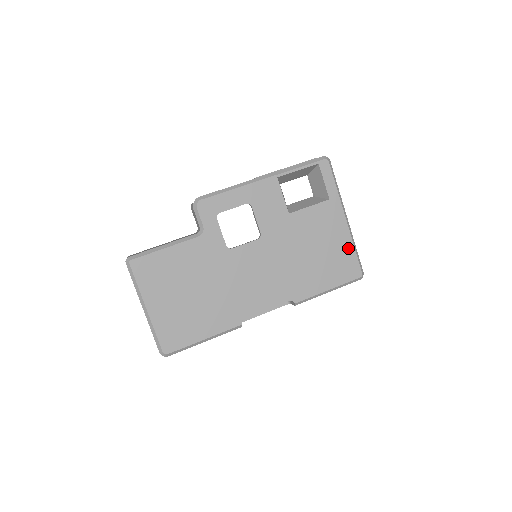
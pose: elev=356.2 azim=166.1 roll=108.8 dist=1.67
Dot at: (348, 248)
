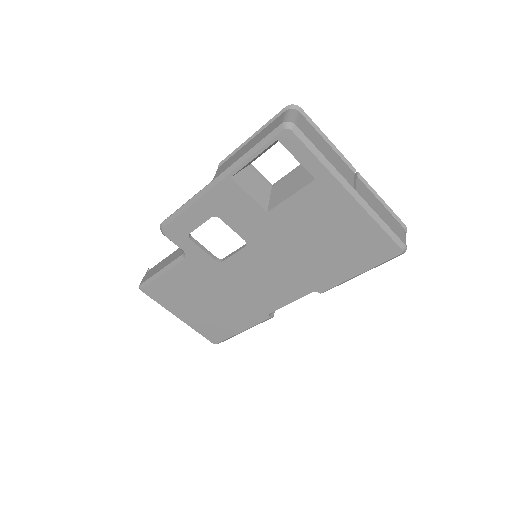
Dot at: (368, 227)
